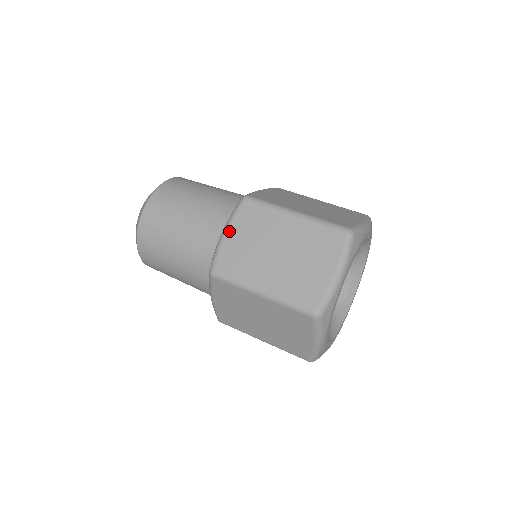
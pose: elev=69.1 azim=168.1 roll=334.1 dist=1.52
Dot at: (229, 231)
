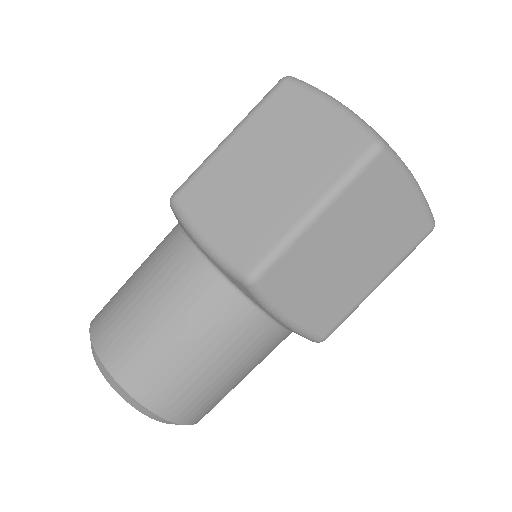
Dot at: (204, 233)
